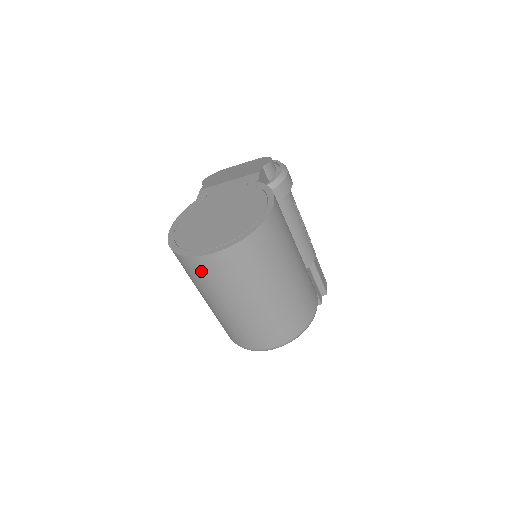
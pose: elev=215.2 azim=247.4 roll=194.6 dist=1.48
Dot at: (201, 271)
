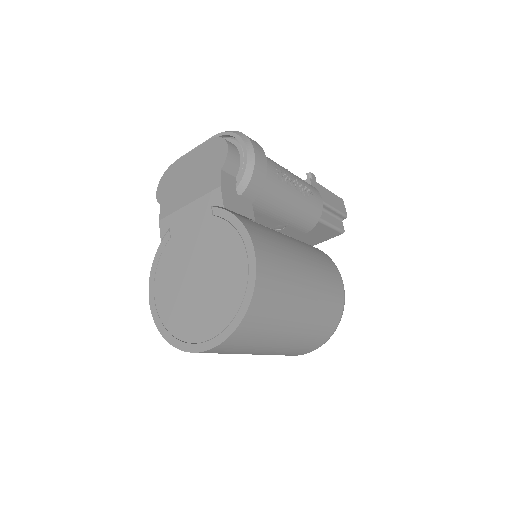
Dot at: occluded
